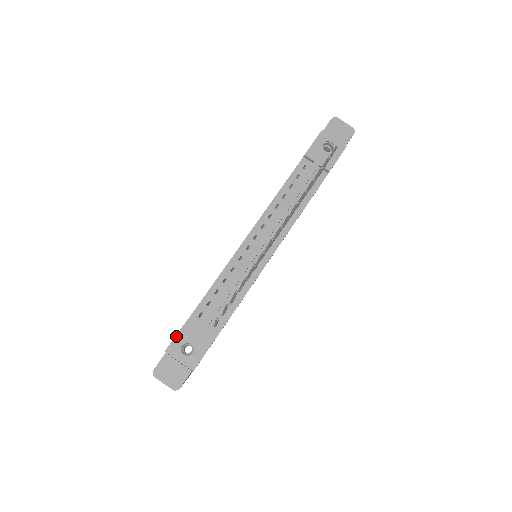
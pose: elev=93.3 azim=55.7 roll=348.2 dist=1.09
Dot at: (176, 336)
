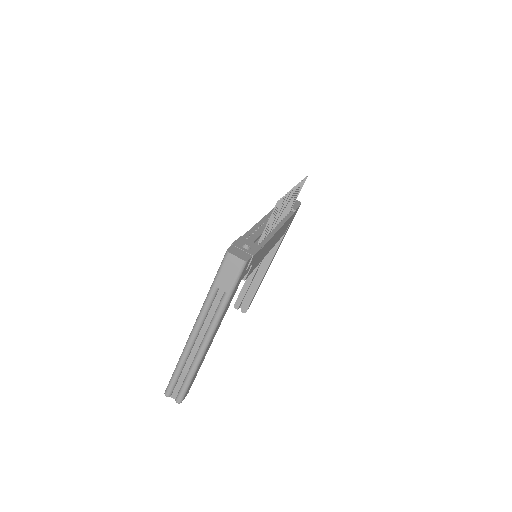
Dot at: (236, 240)
